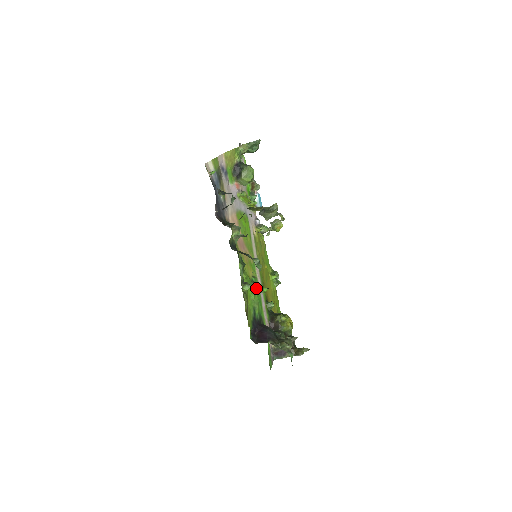
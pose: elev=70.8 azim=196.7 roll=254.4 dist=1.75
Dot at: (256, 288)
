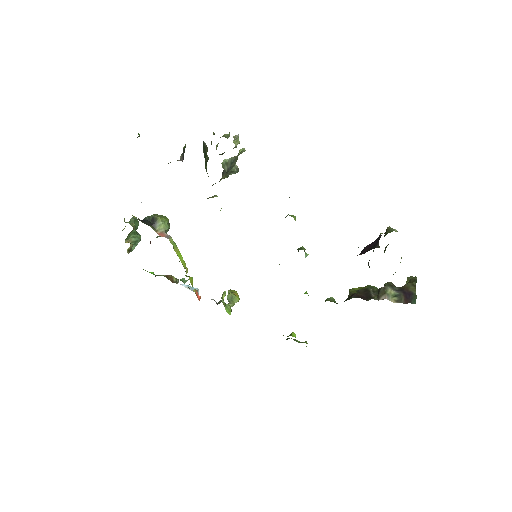
Dot at: (298, 248)
